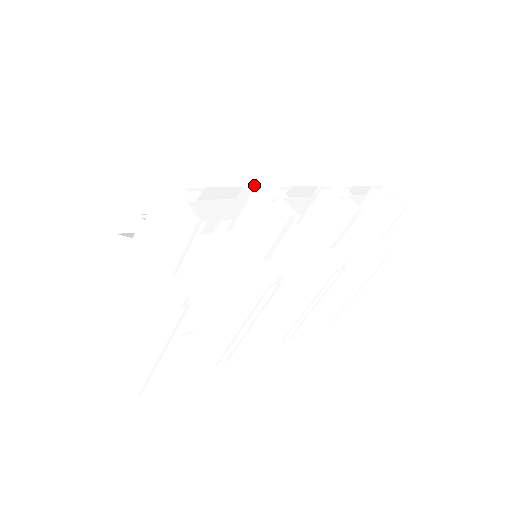
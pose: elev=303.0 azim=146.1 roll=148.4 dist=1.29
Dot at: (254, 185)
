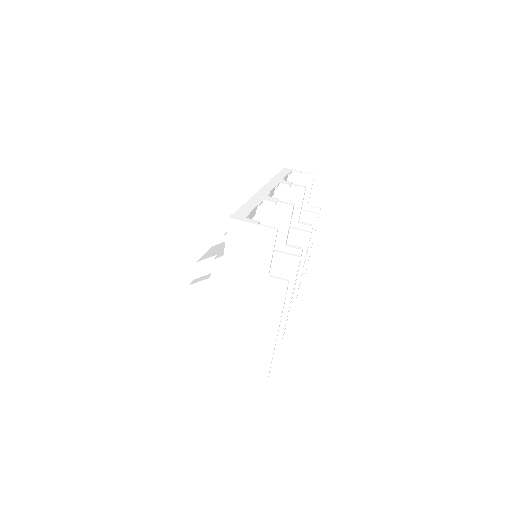
Dot at: (260, 201)
